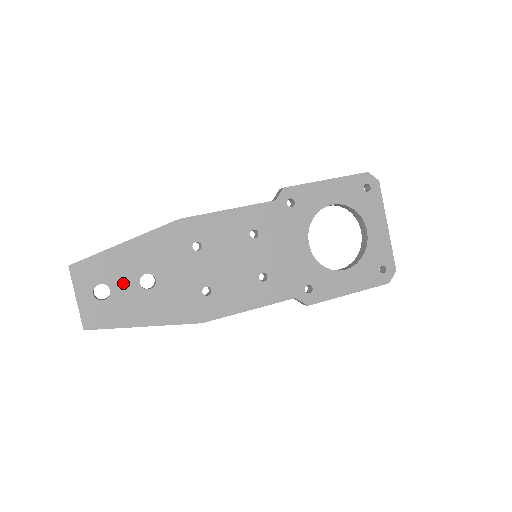
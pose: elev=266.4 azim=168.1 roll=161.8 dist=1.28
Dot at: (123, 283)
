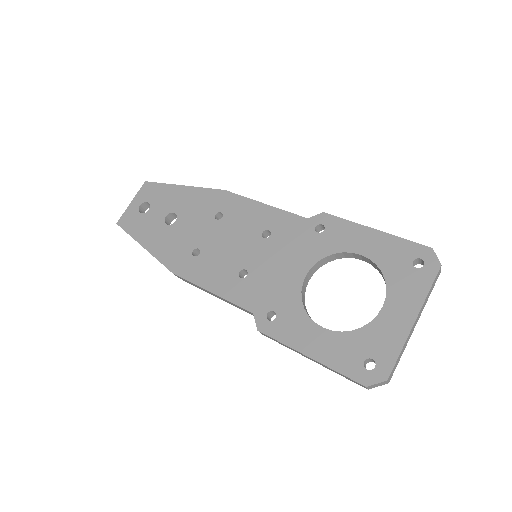
Dot at: (159, 210)
